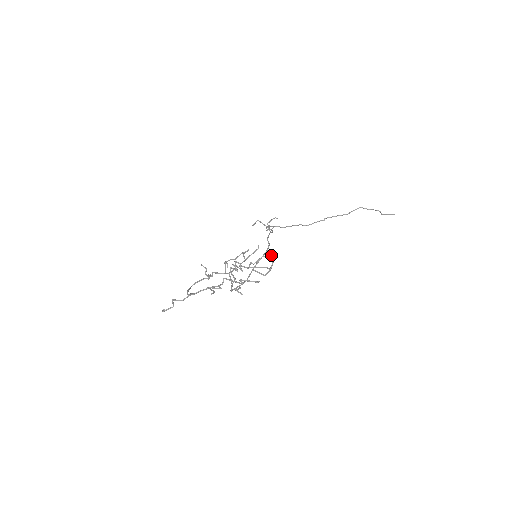
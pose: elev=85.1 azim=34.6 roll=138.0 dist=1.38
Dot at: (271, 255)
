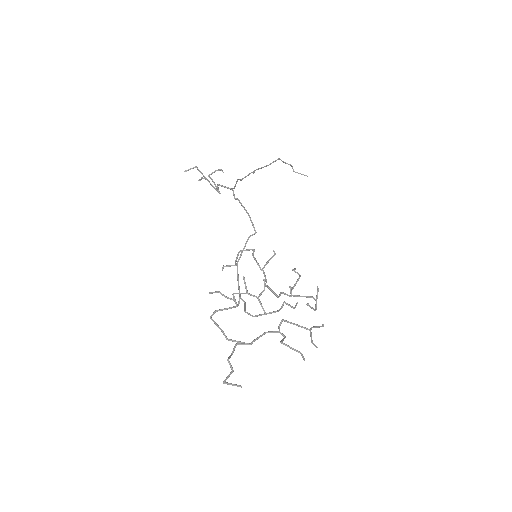
Dot at: (295, 269)
